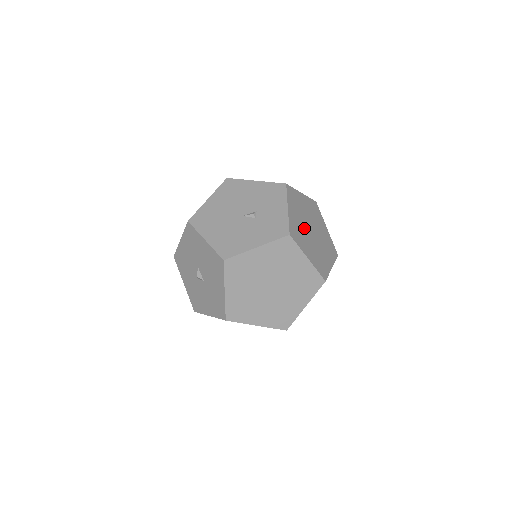
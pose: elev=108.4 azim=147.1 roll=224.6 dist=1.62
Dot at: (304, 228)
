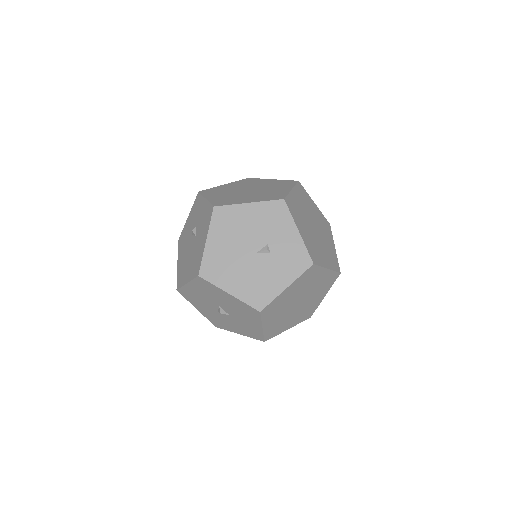
Dot at: (312, 235)
